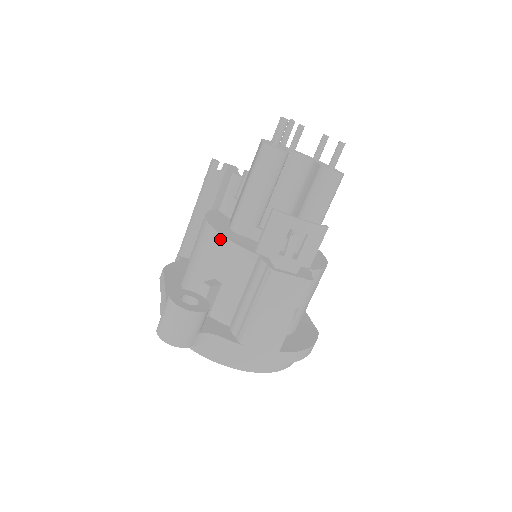
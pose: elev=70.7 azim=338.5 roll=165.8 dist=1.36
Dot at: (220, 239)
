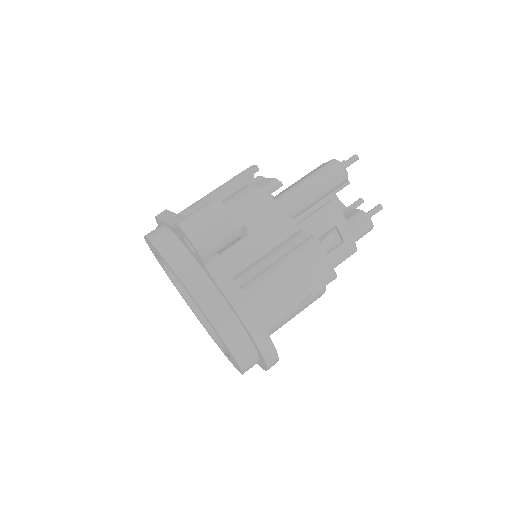
Dot at: (267, 199)
